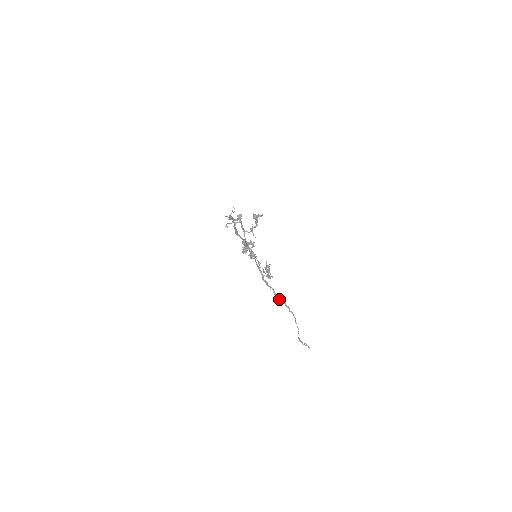
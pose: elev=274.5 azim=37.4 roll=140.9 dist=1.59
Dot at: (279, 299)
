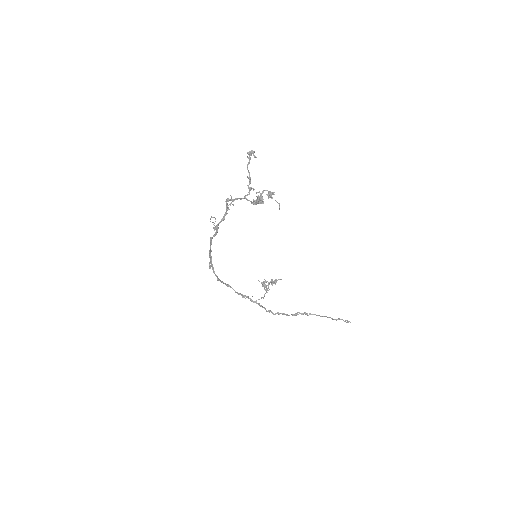
Dot at: (292, 315)
